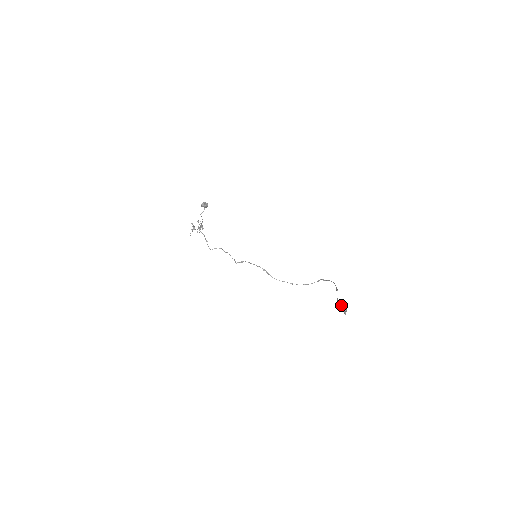
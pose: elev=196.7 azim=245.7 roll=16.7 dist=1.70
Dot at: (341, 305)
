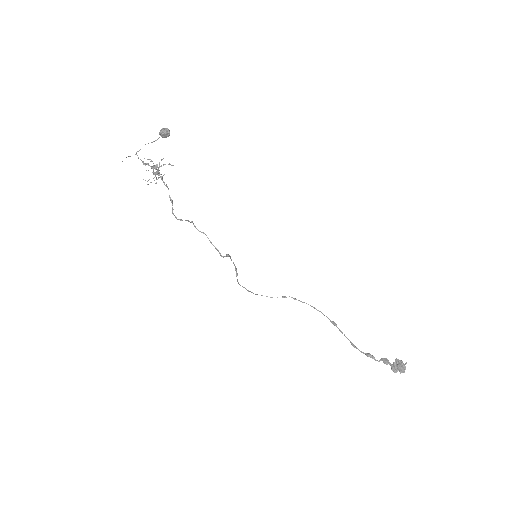
Dot at: (404, 365)
